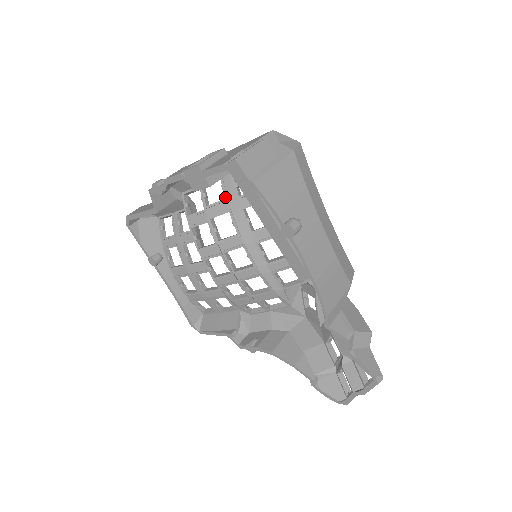
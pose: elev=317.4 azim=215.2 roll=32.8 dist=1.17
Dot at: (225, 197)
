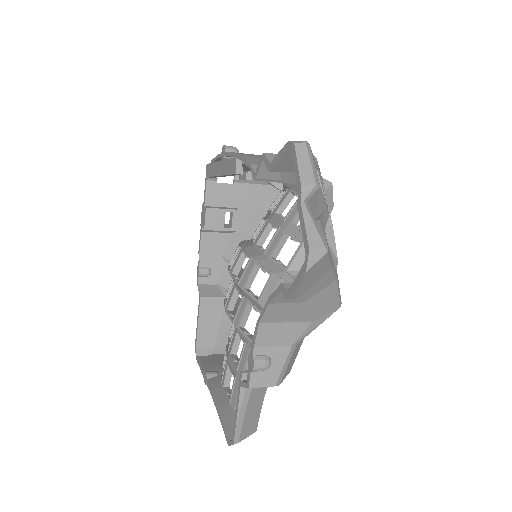
Dot at: occluded
